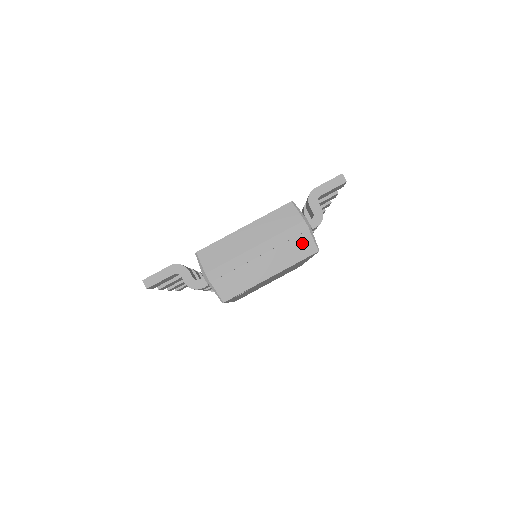
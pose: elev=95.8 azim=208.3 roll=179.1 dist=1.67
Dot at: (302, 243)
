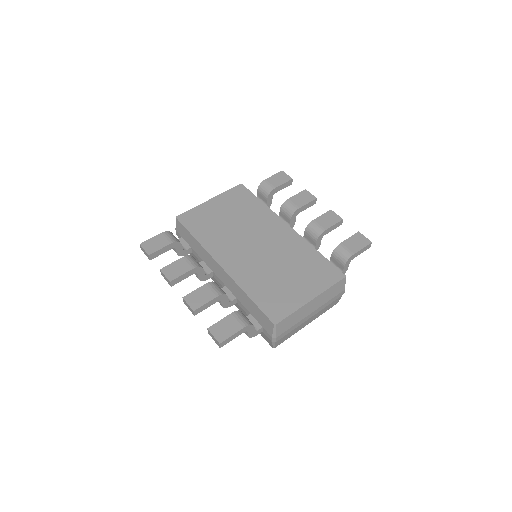
Dot at: (335, 302)
